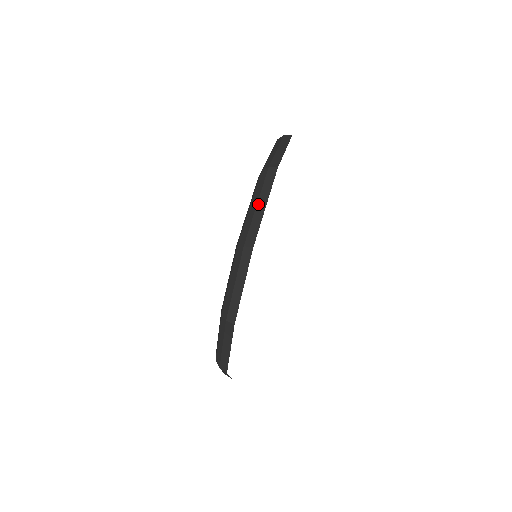
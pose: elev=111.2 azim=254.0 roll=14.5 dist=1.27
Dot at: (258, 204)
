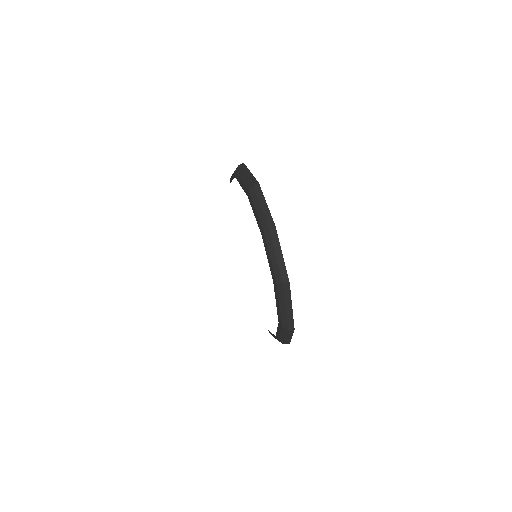
Dot at: (246, 174)
